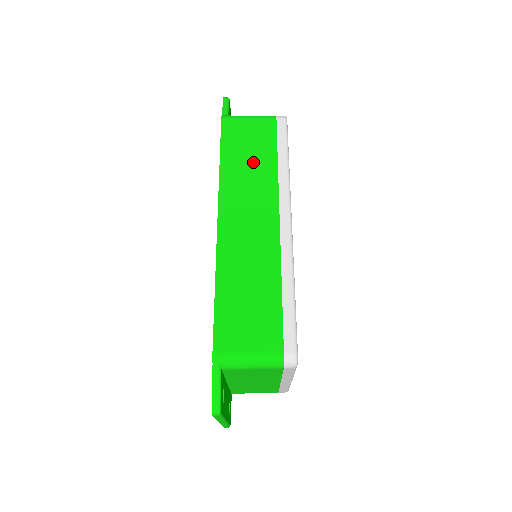
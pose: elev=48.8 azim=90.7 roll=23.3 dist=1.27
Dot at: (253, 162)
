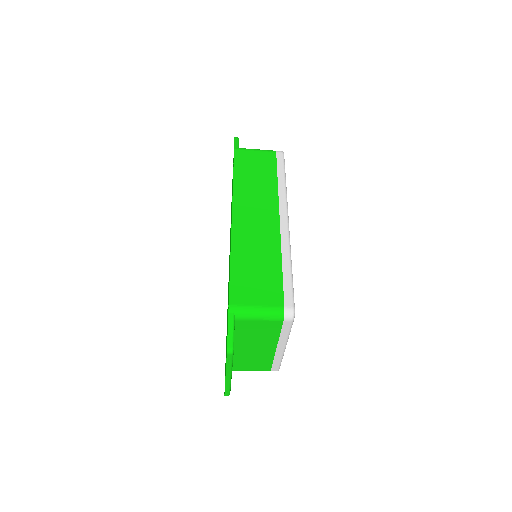
Dot at: (259, 179)
